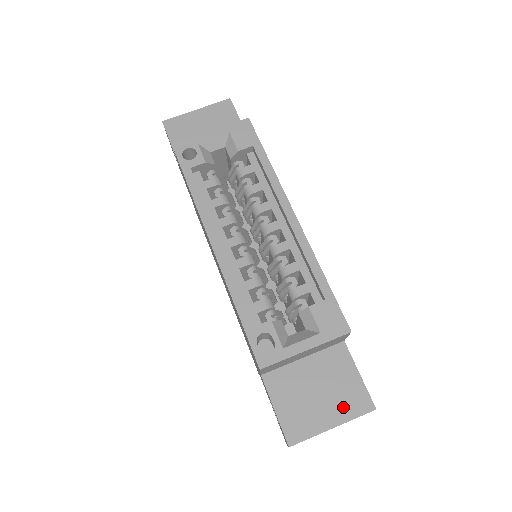
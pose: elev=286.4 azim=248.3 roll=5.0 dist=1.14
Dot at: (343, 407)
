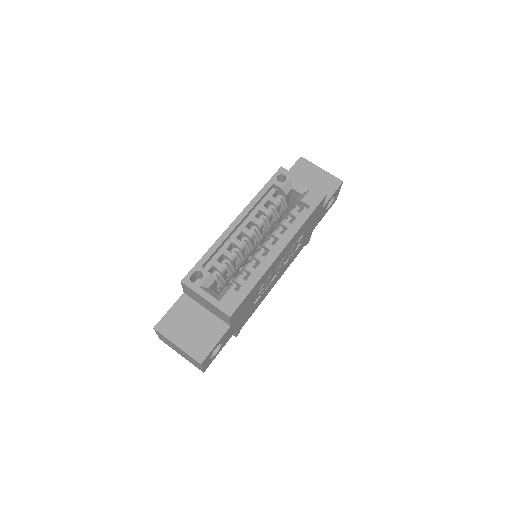
Dot at: (191, 345)
